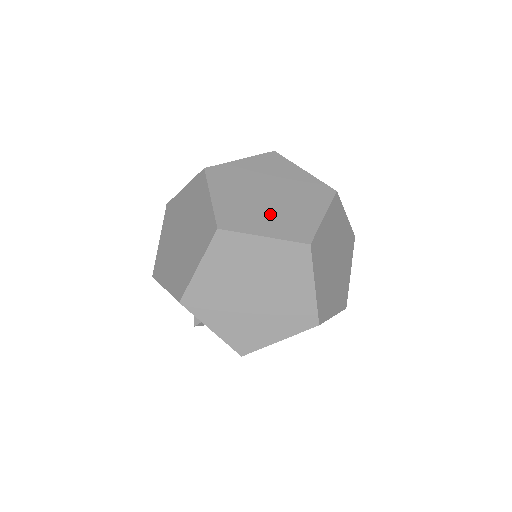
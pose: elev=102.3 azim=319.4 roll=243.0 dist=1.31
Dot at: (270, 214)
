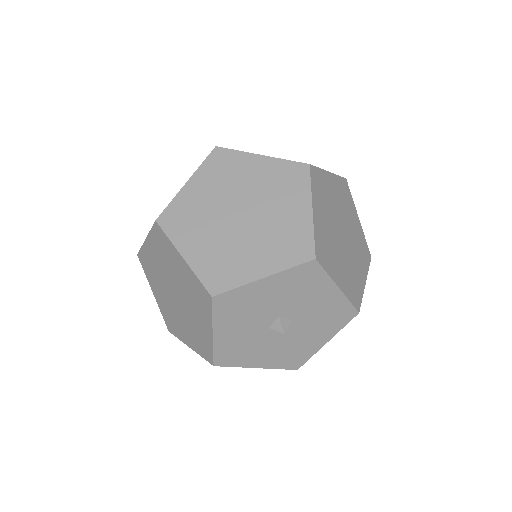
Dot at: occluded
